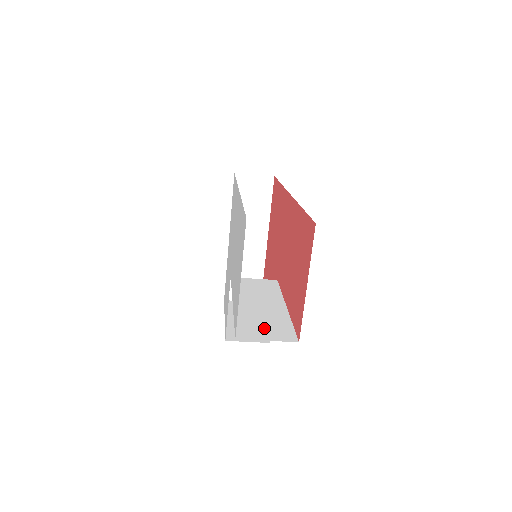
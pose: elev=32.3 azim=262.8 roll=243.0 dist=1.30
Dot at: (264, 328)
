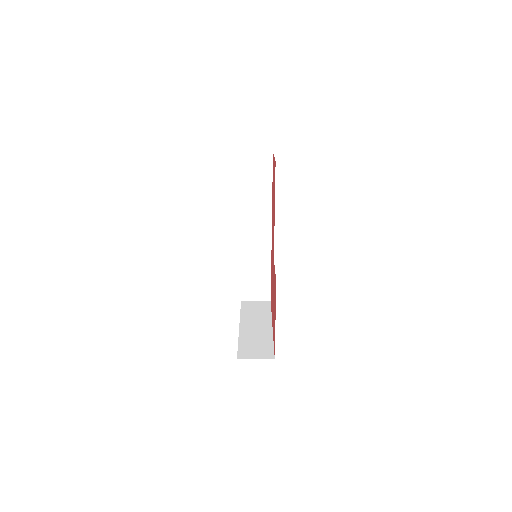
Dot at: occluded
